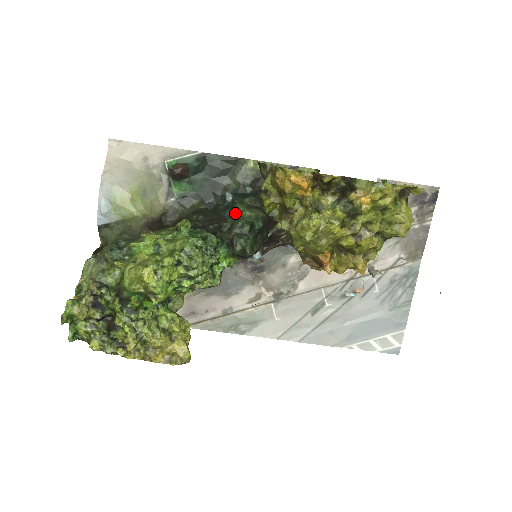
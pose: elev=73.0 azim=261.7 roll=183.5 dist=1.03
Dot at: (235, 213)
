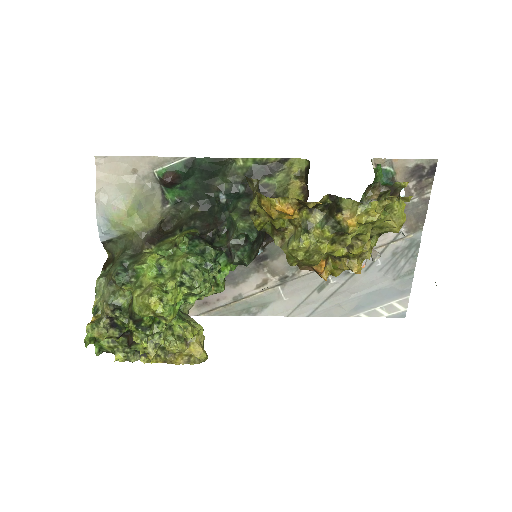
Dot at: (230, 216)
